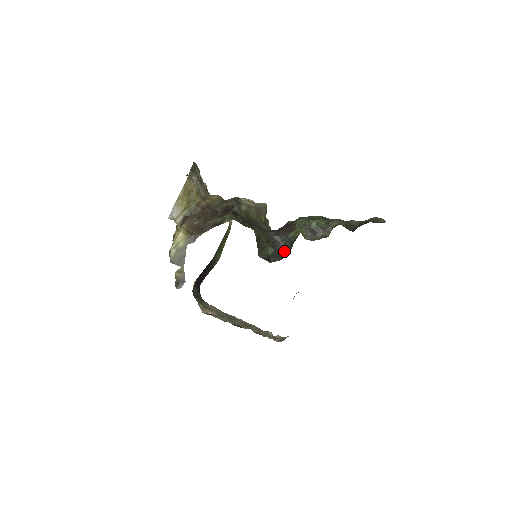
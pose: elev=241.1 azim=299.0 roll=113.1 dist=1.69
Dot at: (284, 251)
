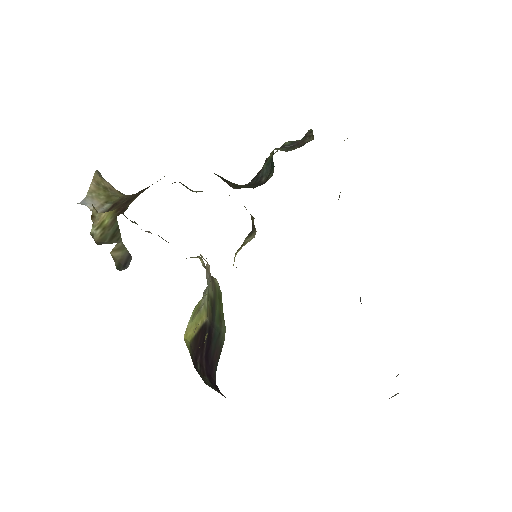
Dot at: (268, 178)
